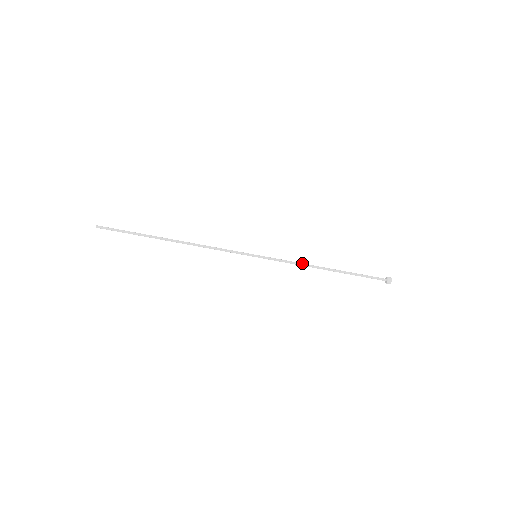
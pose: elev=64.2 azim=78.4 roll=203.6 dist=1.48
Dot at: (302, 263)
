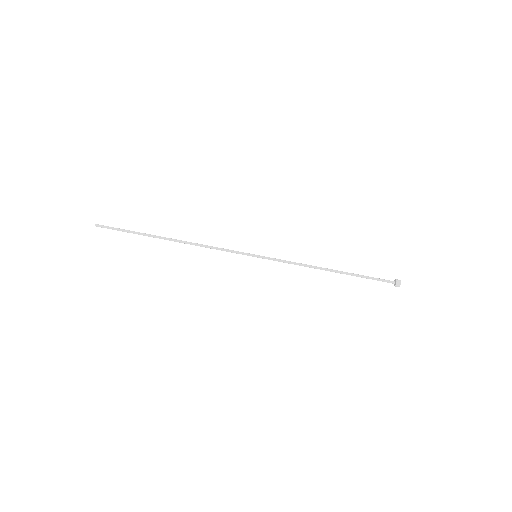
Dot at: (304, 264)
